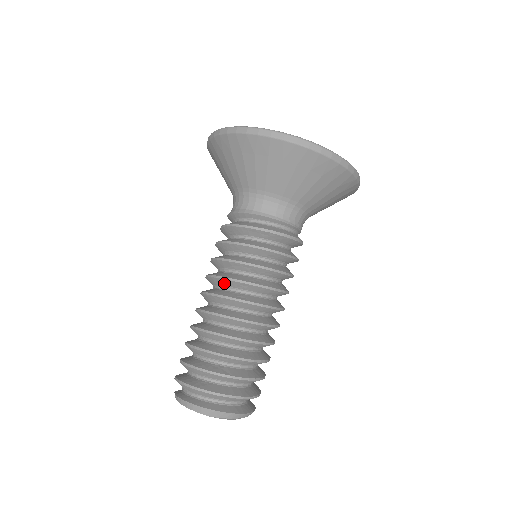
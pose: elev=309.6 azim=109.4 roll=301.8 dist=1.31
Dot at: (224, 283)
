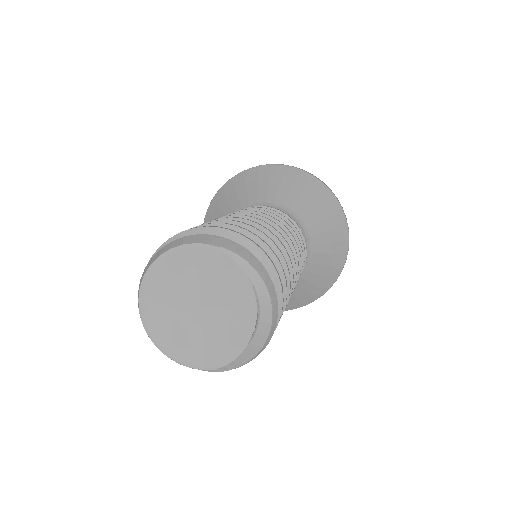
Dot at: occluded
